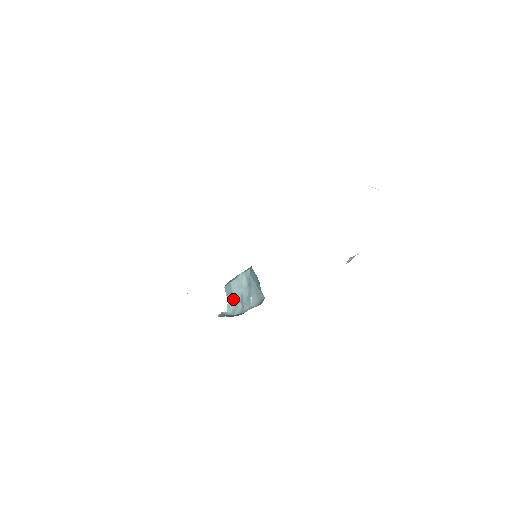
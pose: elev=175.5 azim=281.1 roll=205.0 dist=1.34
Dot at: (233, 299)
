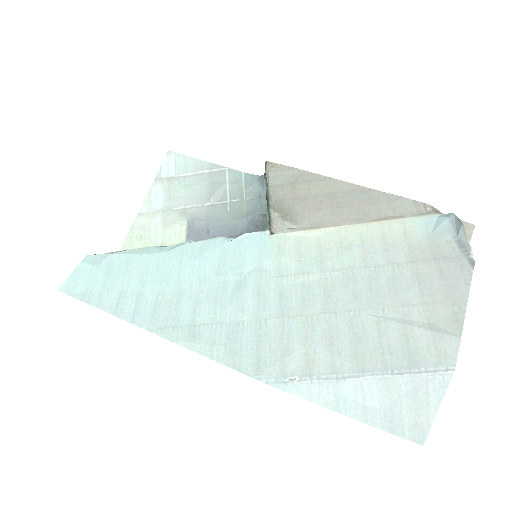
Dot at: occluded
